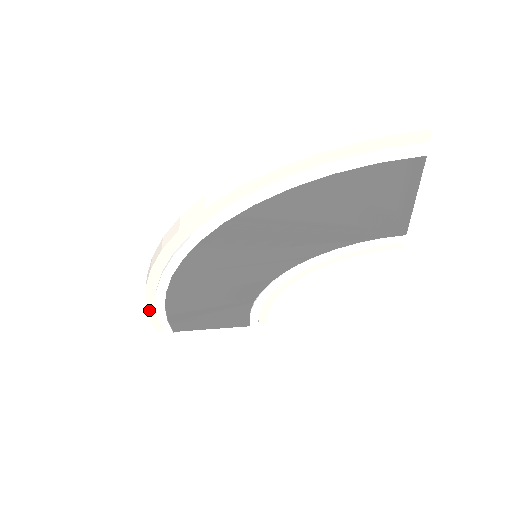
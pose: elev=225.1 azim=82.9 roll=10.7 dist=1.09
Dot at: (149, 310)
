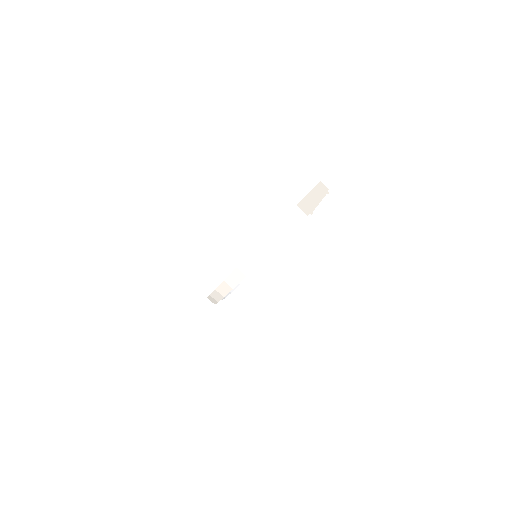
Dot at: occluded
